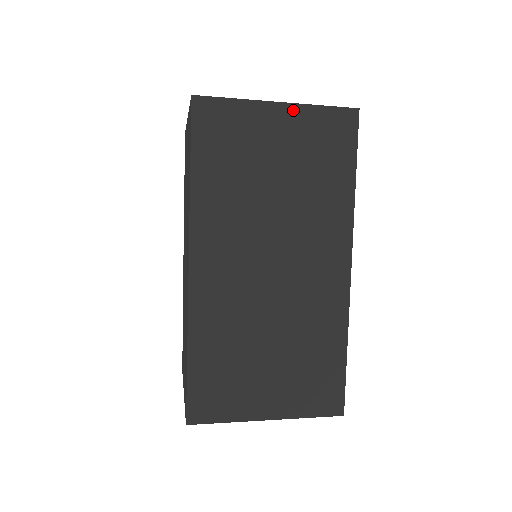
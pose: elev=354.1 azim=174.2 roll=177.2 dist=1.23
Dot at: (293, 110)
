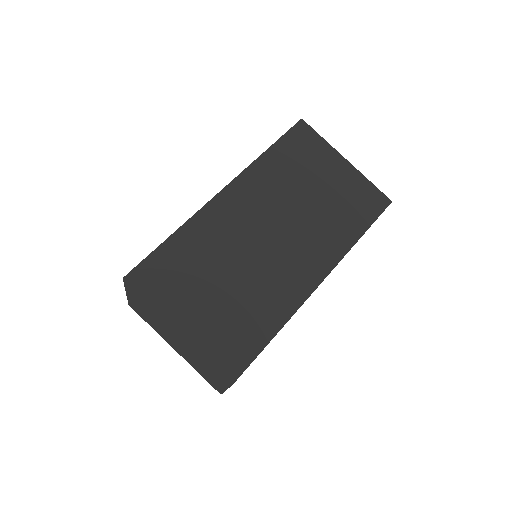
Dot at: (352, 170)
